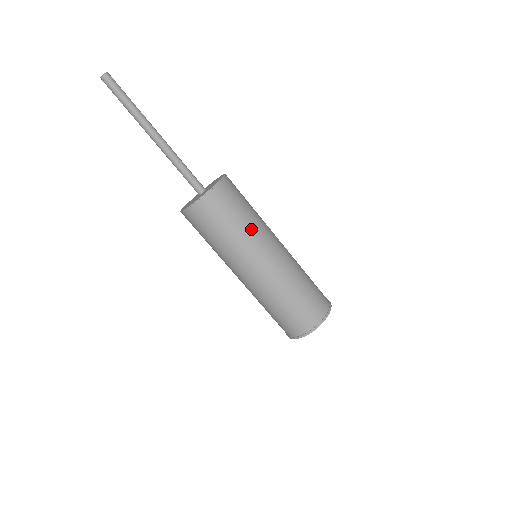
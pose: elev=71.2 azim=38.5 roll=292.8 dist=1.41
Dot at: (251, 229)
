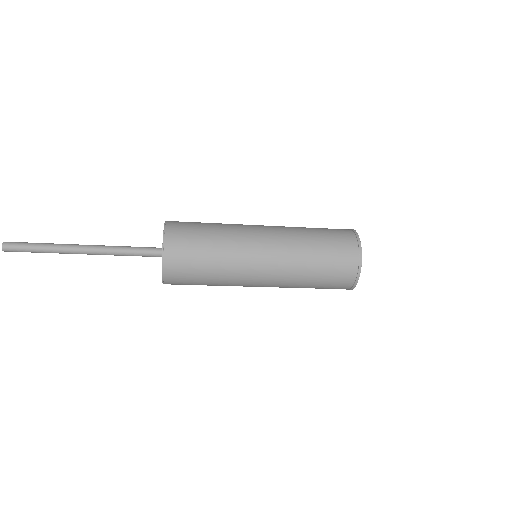
Dot at: (225, 274)
